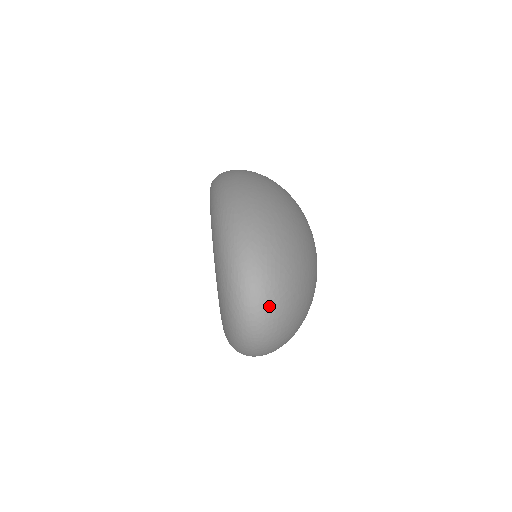
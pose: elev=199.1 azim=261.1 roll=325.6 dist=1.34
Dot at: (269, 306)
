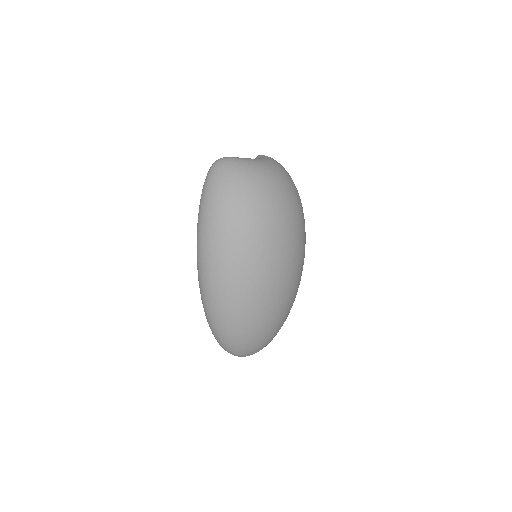
Dot at: occluded
